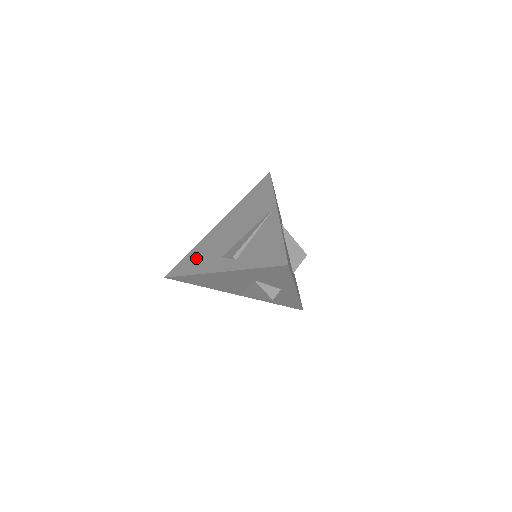
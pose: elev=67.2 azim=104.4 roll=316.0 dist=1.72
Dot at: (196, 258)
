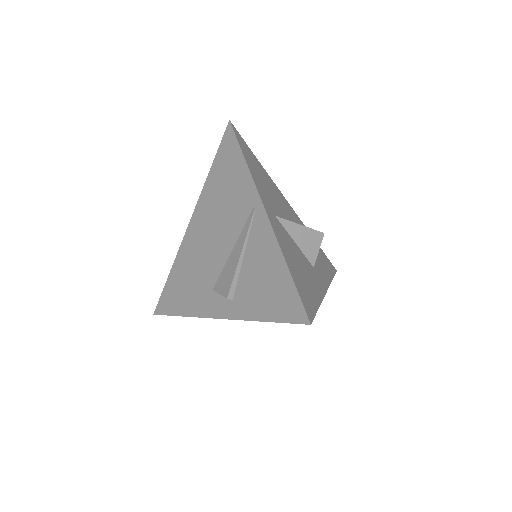
Dot at: (180, 287)
